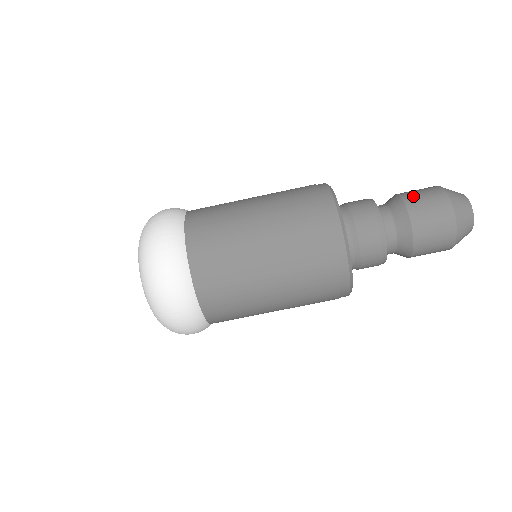
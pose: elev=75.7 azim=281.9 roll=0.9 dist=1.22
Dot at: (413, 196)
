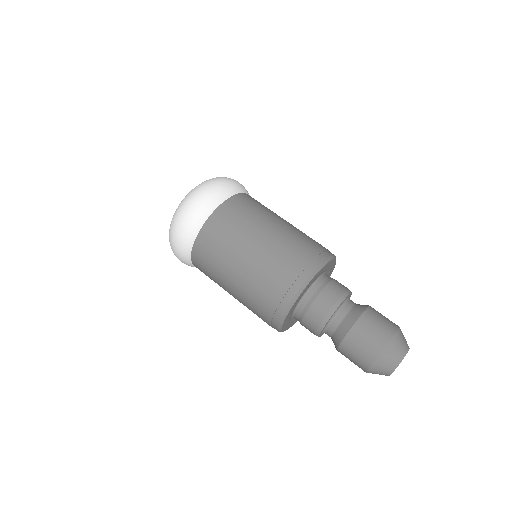
Dot at: occluded
